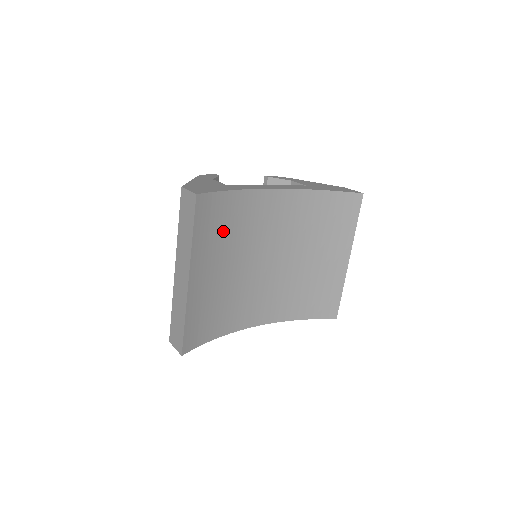
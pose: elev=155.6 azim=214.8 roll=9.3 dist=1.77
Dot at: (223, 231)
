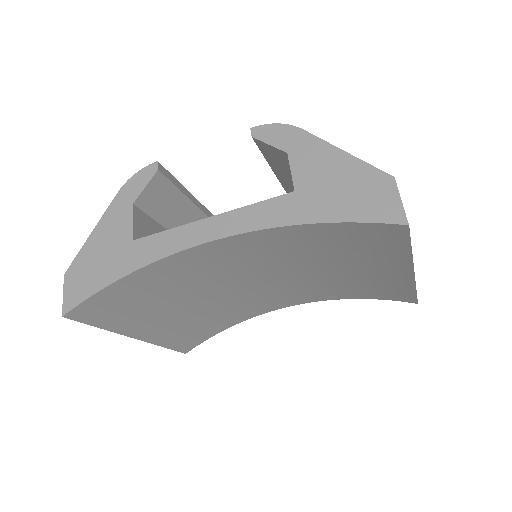
Dot at: (152, 297)
